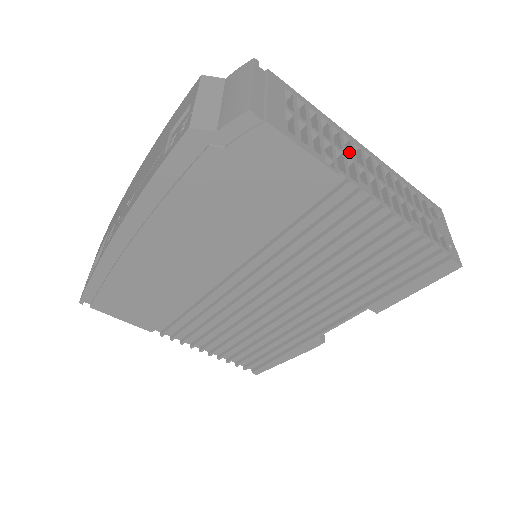
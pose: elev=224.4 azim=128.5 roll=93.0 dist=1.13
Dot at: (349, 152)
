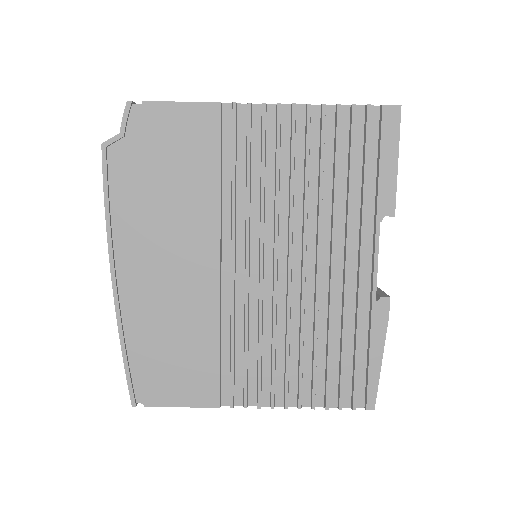
Dot at: occluded
